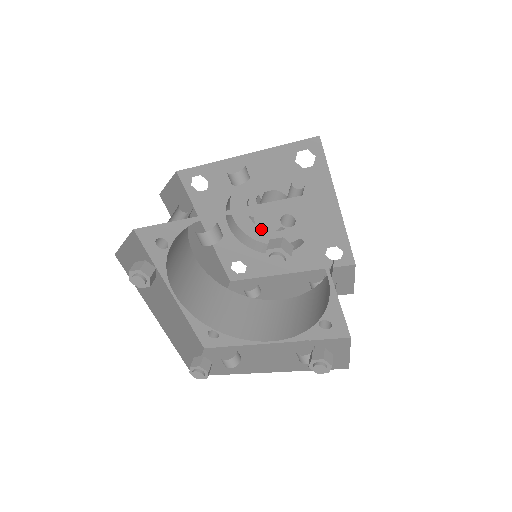
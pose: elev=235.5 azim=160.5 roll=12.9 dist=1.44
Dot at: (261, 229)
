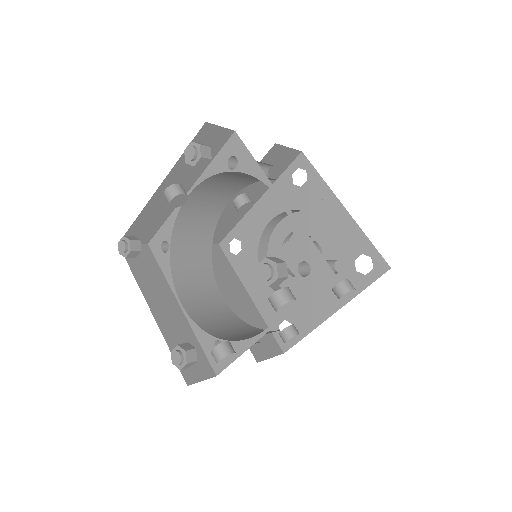
Dot at: occluded
